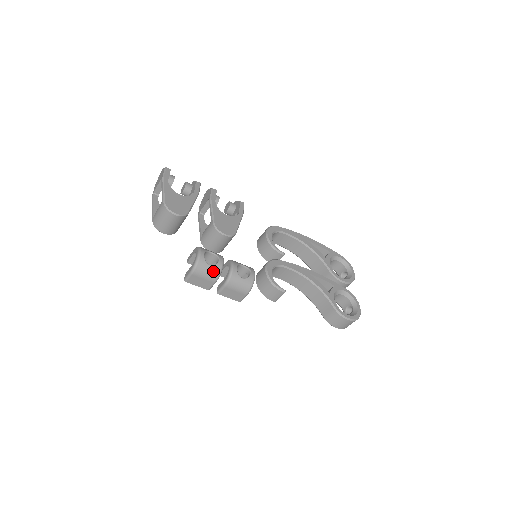
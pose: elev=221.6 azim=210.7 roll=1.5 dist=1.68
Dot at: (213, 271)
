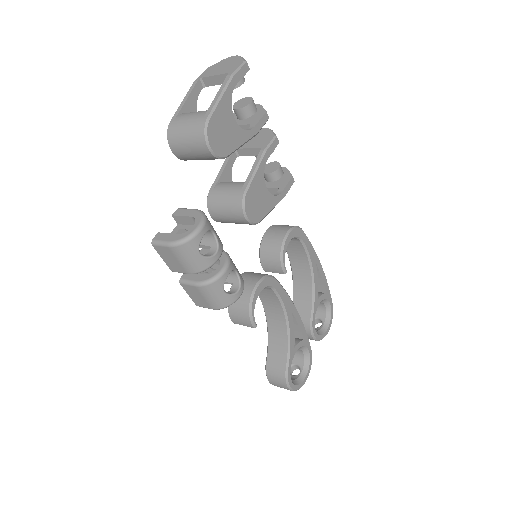
Dot at: (198, 263)
